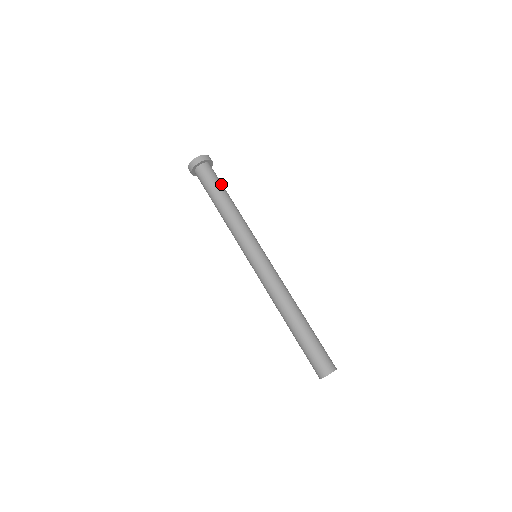
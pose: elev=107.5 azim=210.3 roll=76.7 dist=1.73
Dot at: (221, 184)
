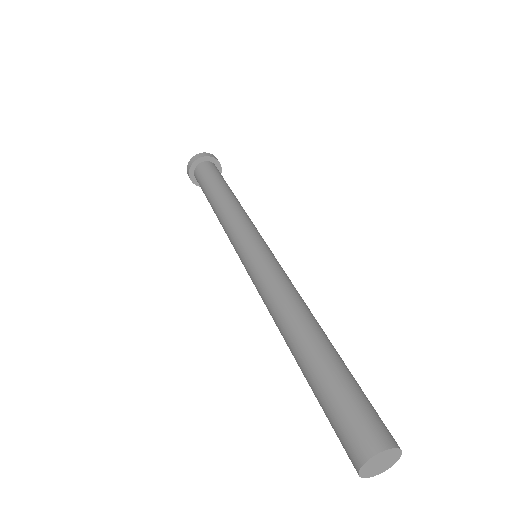
Dot at: (225, 181)
